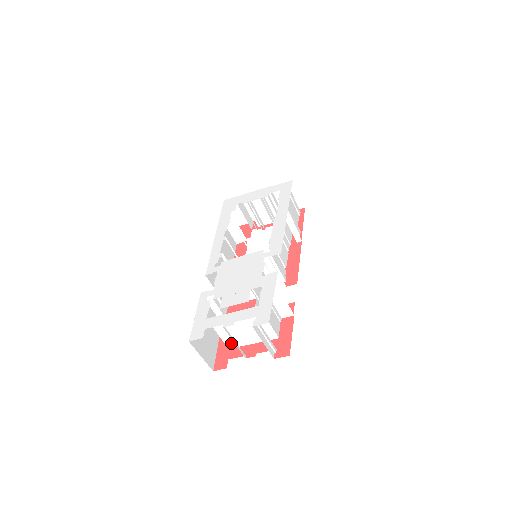
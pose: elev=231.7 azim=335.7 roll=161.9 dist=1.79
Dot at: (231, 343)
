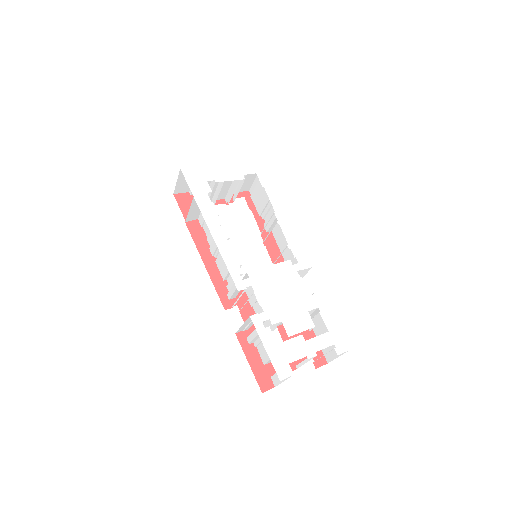
Dot at: occluded
